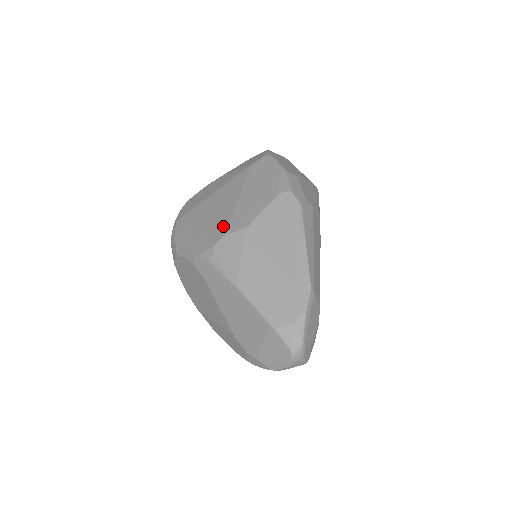
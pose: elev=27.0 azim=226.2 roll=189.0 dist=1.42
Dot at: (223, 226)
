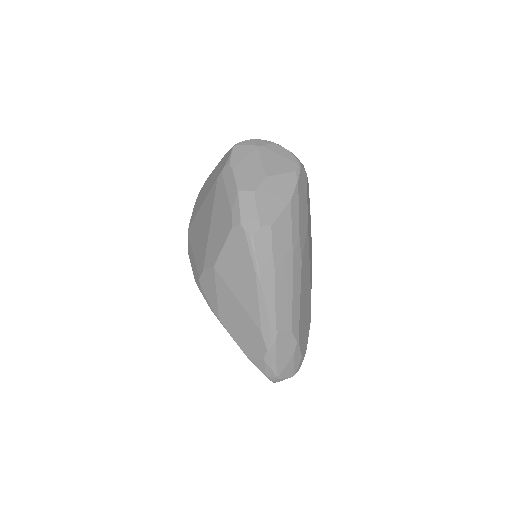
Dot at: (203, 258)
